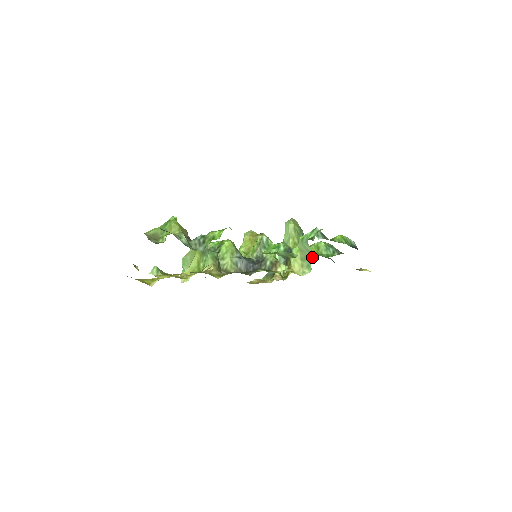
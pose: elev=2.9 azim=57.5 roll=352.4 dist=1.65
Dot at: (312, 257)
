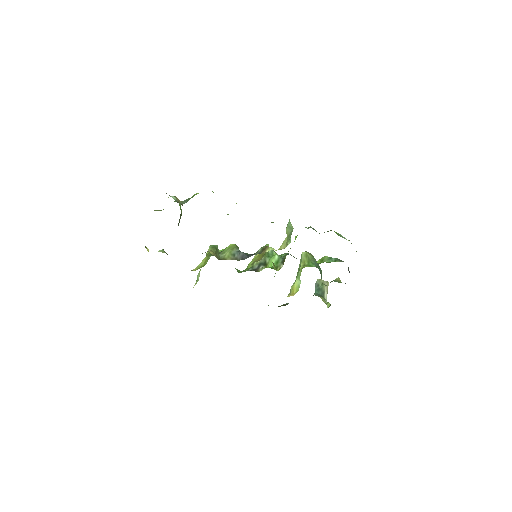
Dot at: occluded
